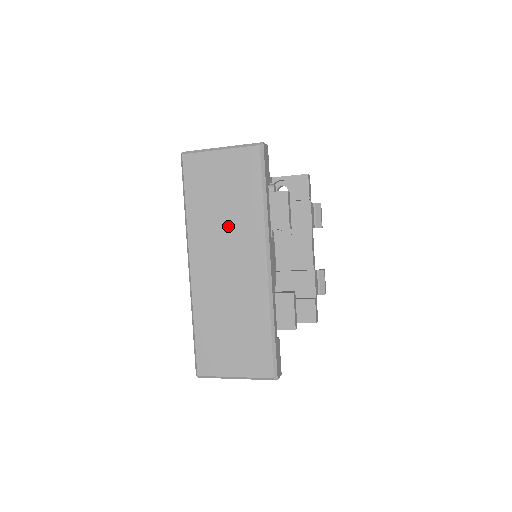
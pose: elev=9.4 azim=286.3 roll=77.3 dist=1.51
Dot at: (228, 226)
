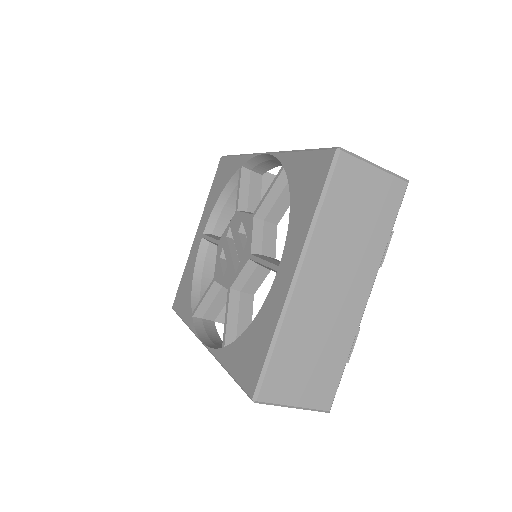
Dot at: (352, 249)
